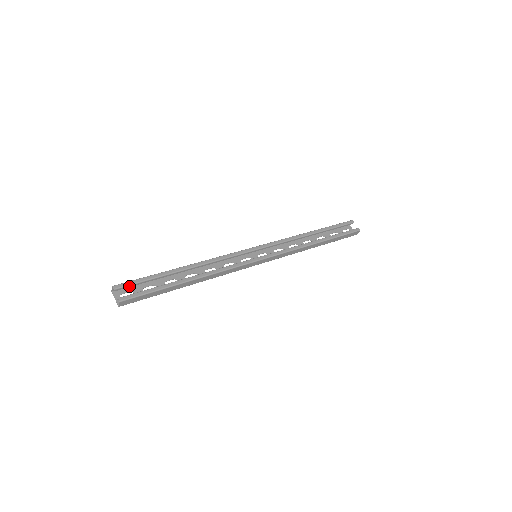
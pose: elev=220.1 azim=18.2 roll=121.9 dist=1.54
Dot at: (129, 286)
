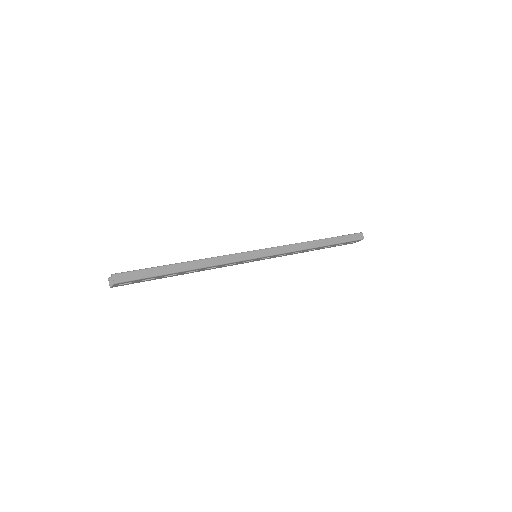
Dot at: occluded
